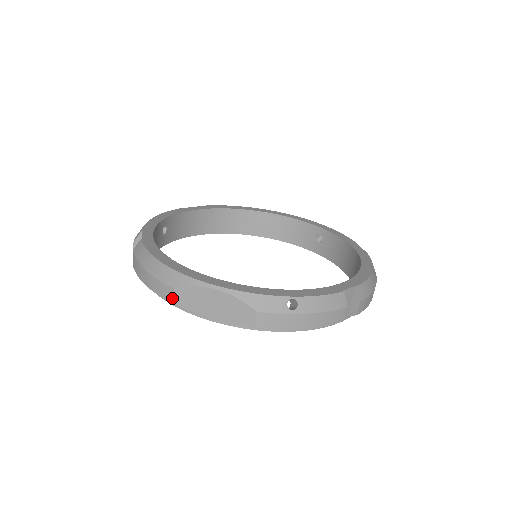
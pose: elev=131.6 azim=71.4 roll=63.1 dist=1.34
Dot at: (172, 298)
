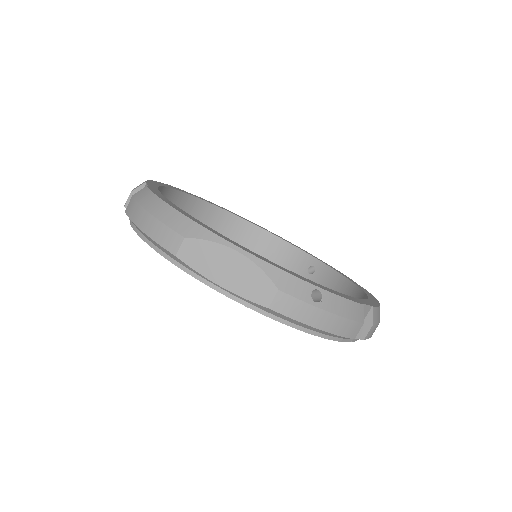
Dot at: (177, 249)
